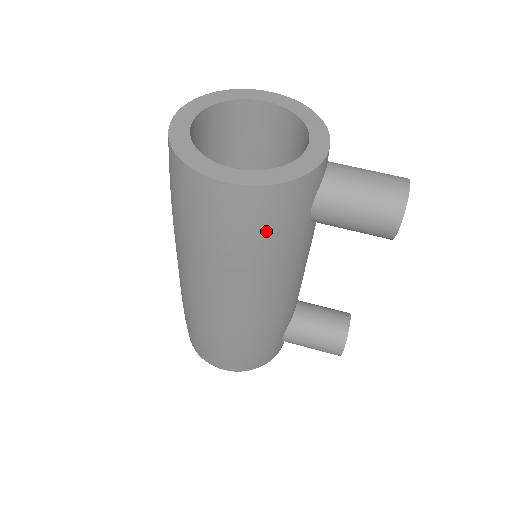
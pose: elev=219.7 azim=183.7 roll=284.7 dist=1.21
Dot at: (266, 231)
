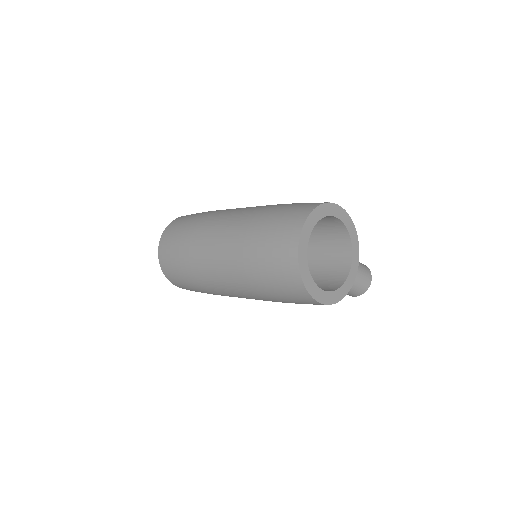
Dot at: occluded
